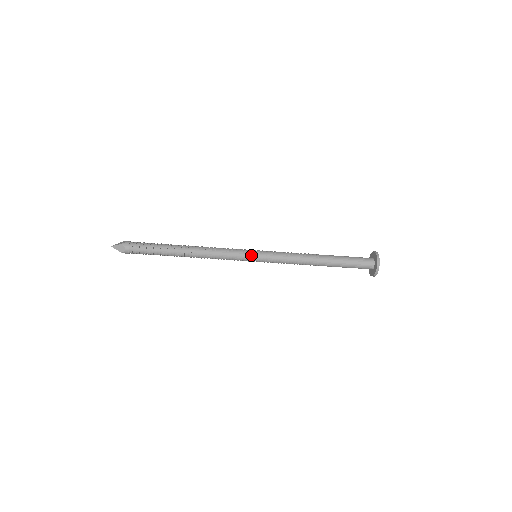
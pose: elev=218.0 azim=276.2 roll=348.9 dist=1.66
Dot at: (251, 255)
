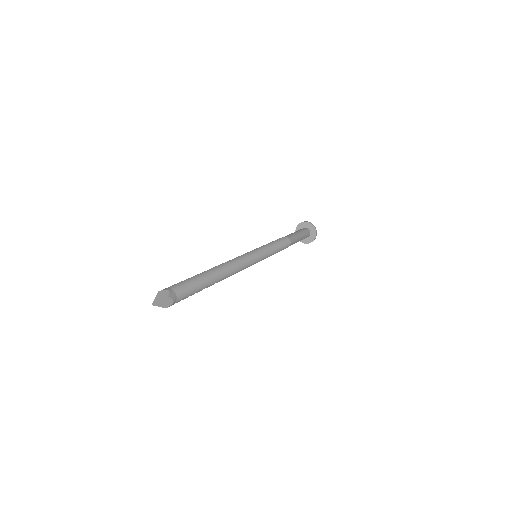
Dot at: (259, 257)
